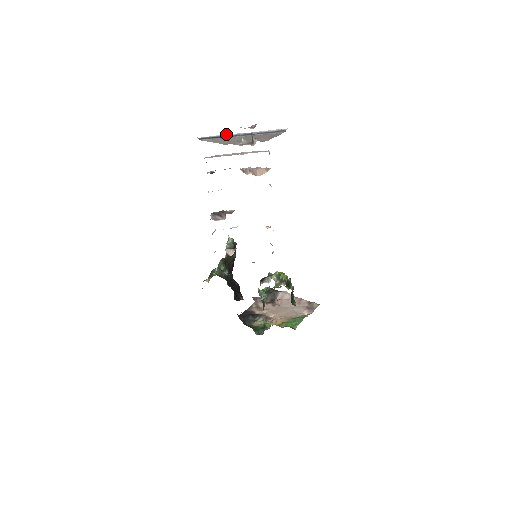
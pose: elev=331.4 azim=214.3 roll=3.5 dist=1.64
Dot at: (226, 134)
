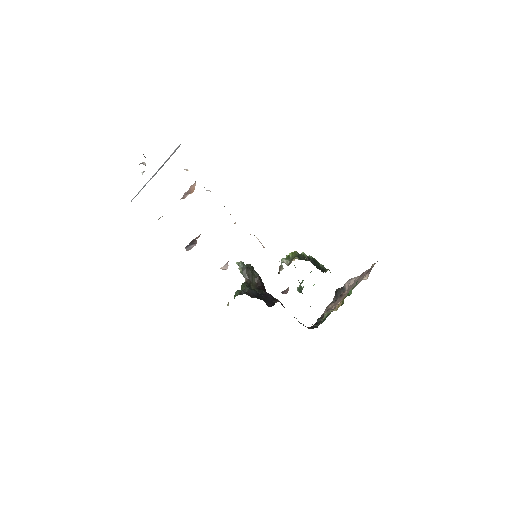
Dot at: (145, 184)
